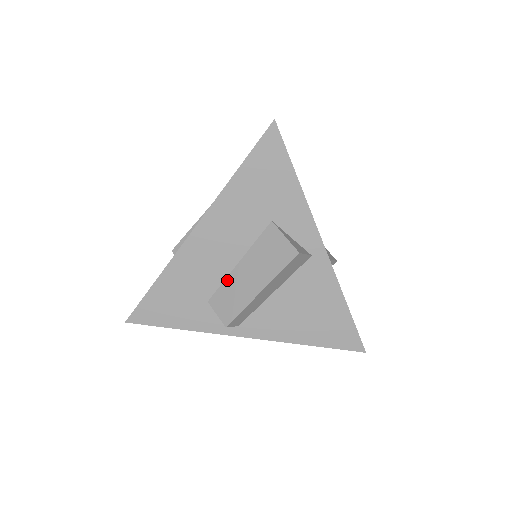
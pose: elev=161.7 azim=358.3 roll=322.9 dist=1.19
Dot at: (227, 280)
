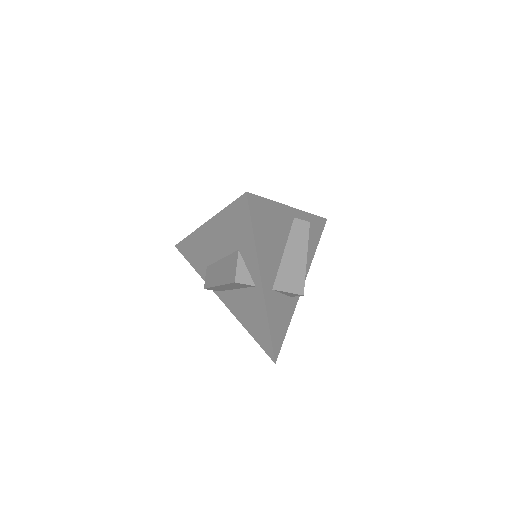
Dot at: (215, 263)
